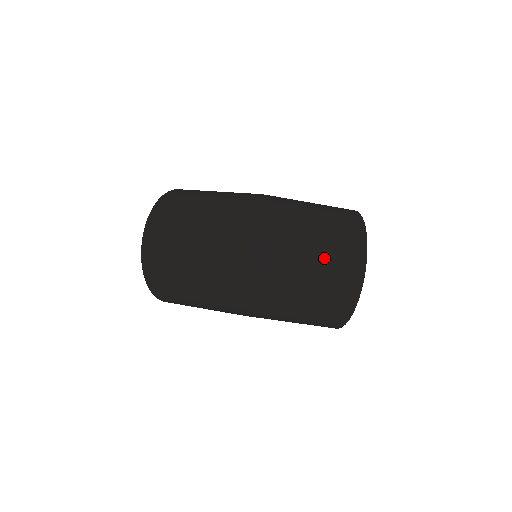
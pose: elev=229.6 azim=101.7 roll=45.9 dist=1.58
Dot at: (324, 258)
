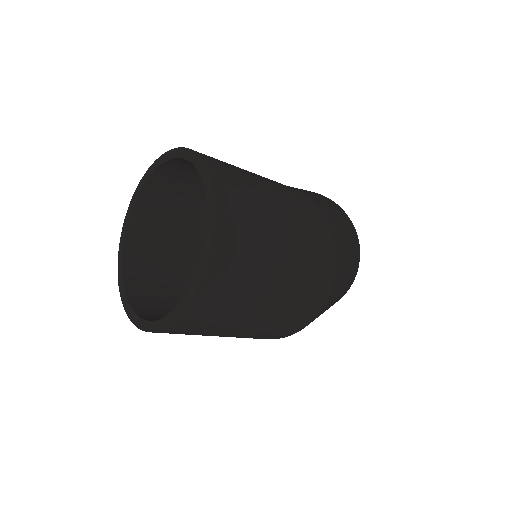
Dot at: (346, 285)
